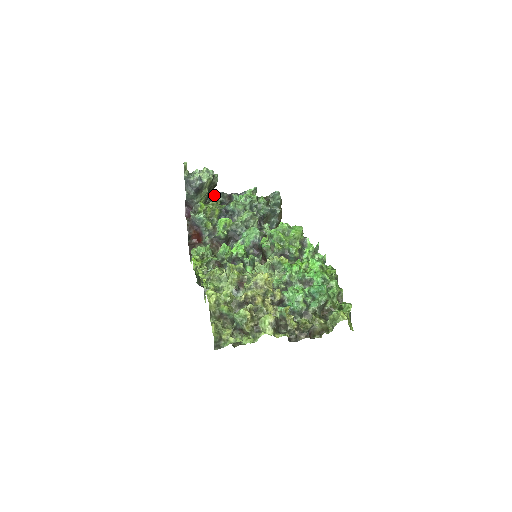
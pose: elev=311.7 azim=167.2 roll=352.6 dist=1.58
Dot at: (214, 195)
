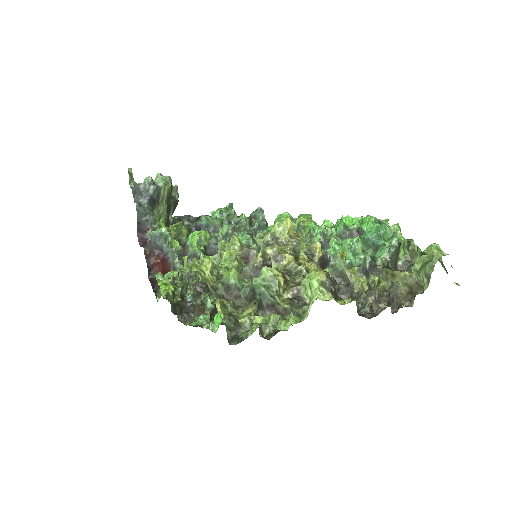
Dot at: (176, 217)
